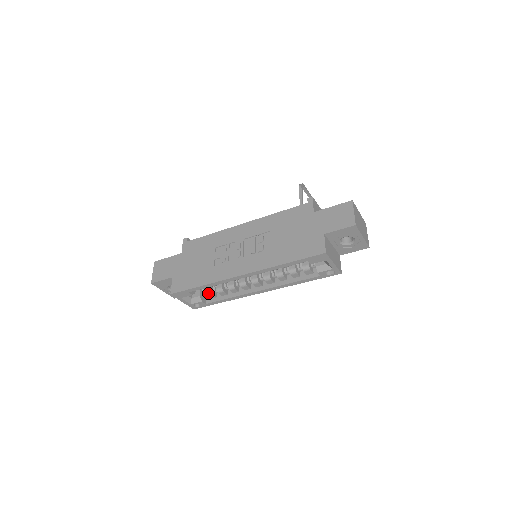
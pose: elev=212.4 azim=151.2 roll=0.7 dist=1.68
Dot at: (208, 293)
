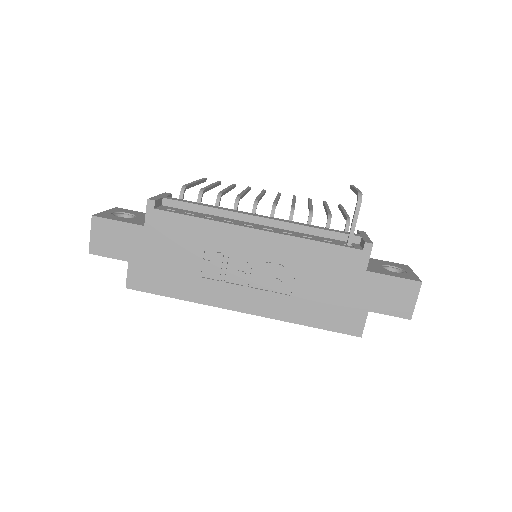
Dot at: occluded
